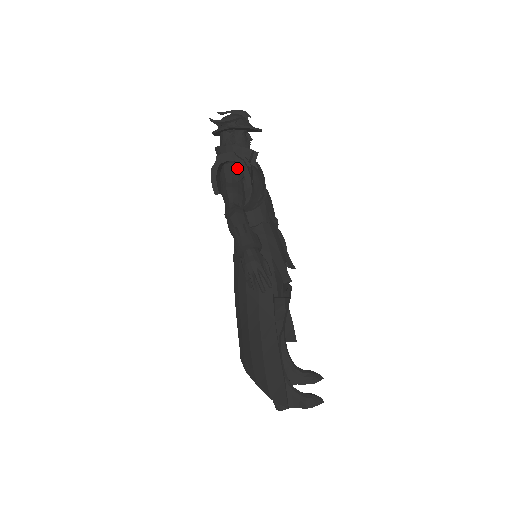
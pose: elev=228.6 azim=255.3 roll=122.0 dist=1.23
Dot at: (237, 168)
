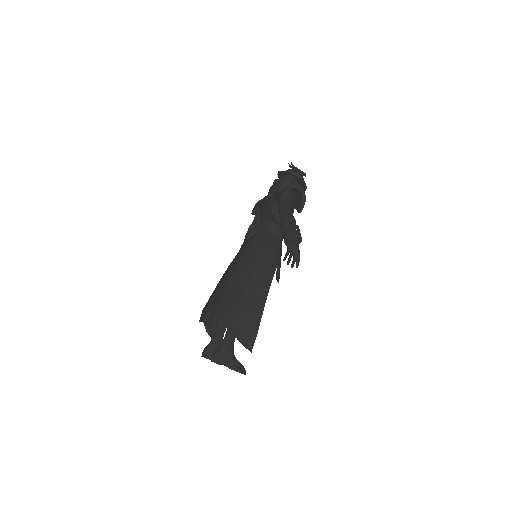
Dot at: occluded
